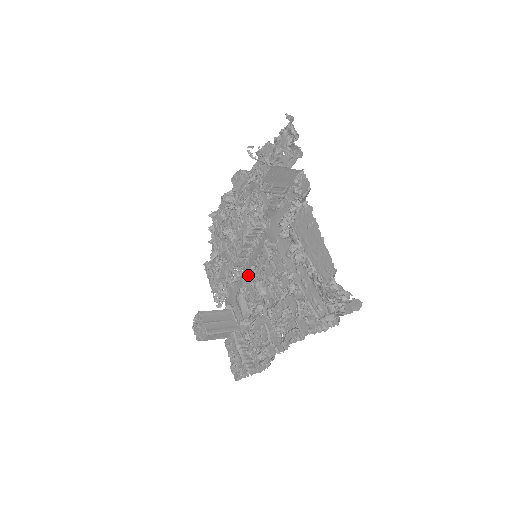
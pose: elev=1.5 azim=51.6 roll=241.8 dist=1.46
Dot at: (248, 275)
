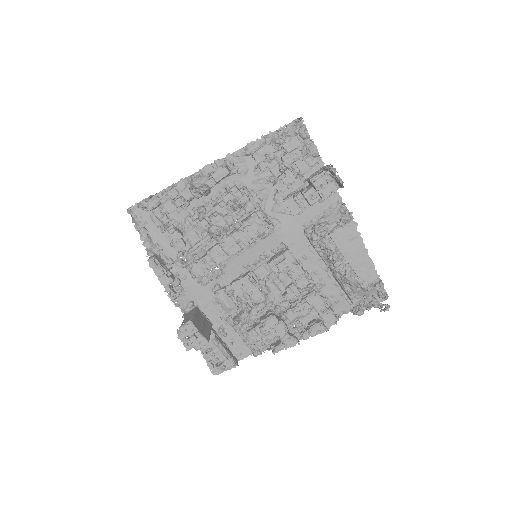
Dot at: (252, 276)
